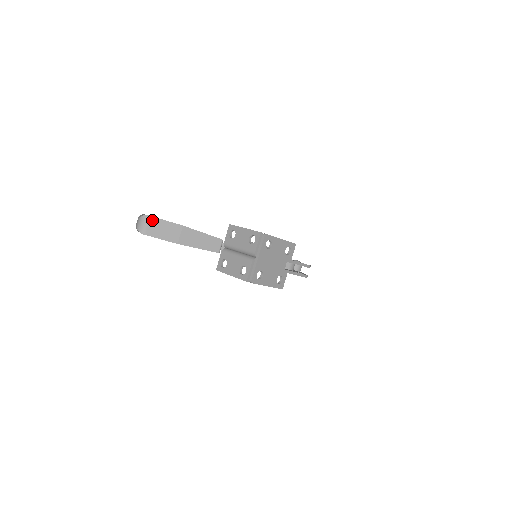
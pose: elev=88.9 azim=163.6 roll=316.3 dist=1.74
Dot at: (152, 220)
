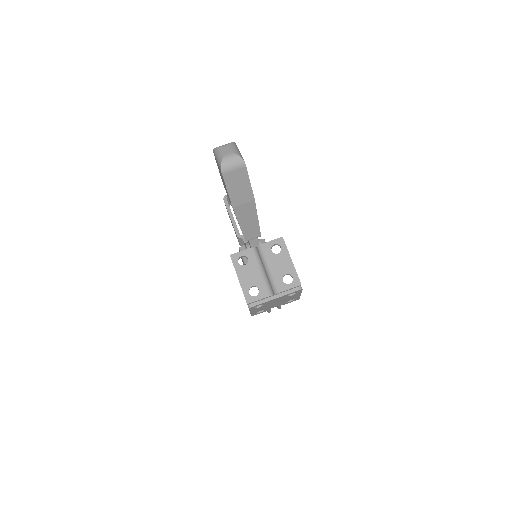
Dot at: (243, 170)
